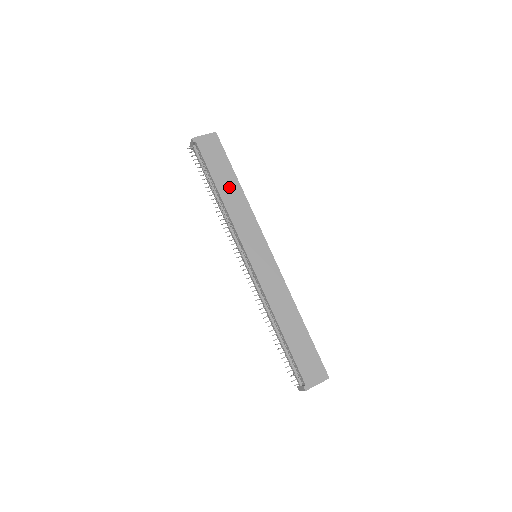
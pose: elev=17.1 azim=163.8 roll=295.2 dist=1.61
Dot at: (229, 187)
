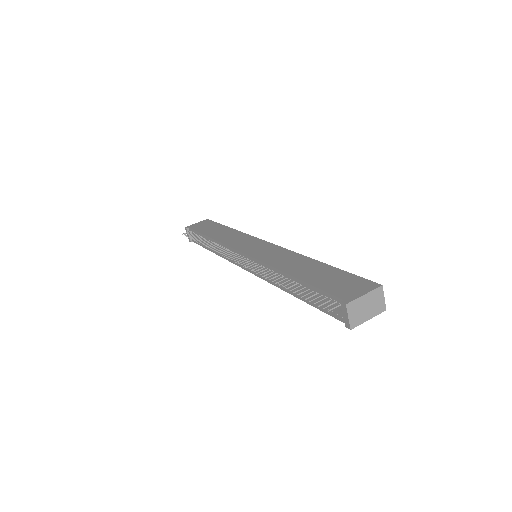
Dot at: (220, 232)
